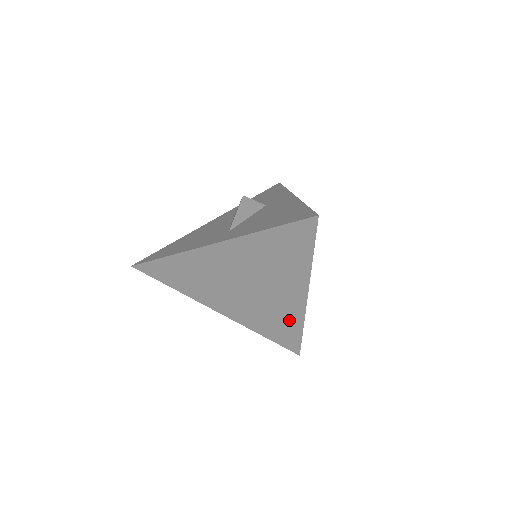
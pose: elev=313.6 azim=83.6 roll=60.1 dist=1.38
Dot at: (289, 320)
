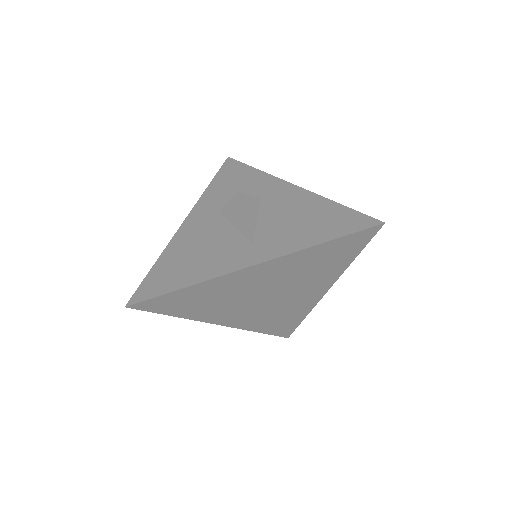
Dot at: (296, 313)
